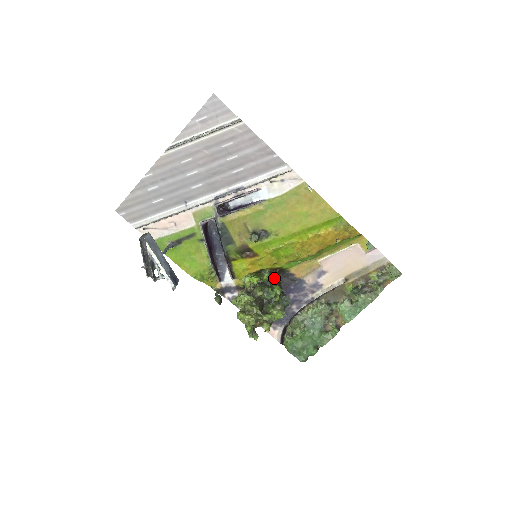
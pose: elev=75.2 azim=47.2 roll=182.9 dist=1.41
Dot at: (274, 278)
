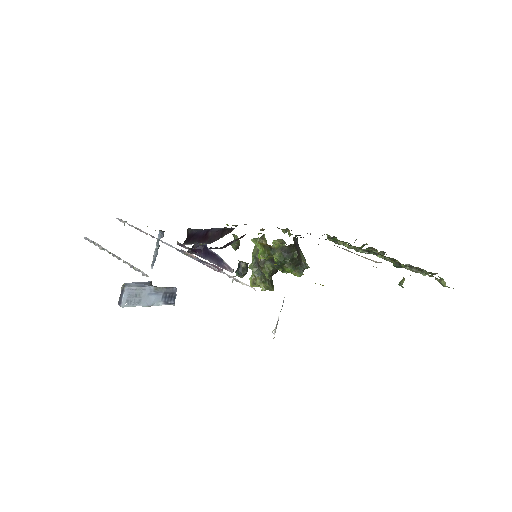
Dot at: (285, 260)
